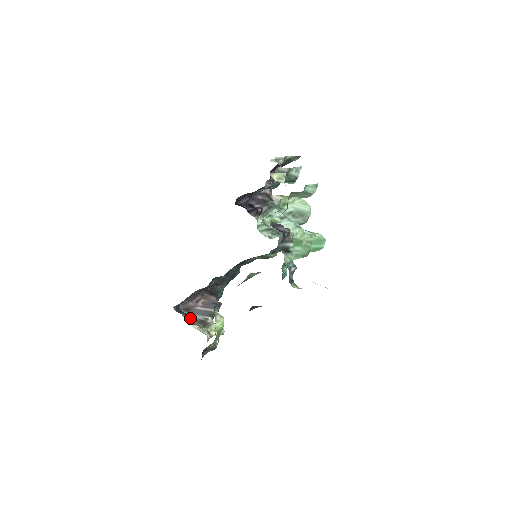
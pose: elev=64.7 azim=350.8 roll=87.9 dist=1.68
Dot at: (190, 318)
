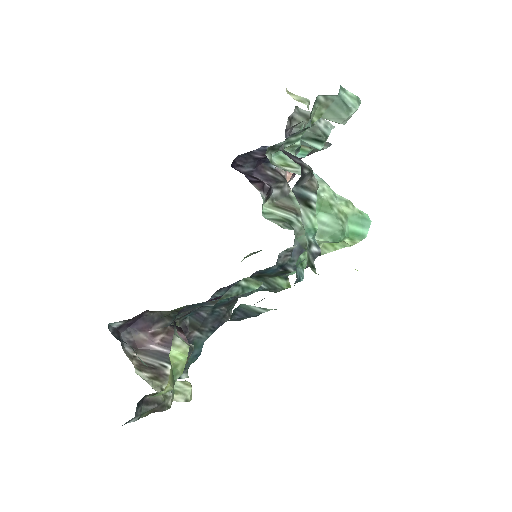
Dot at: (133, 350)
